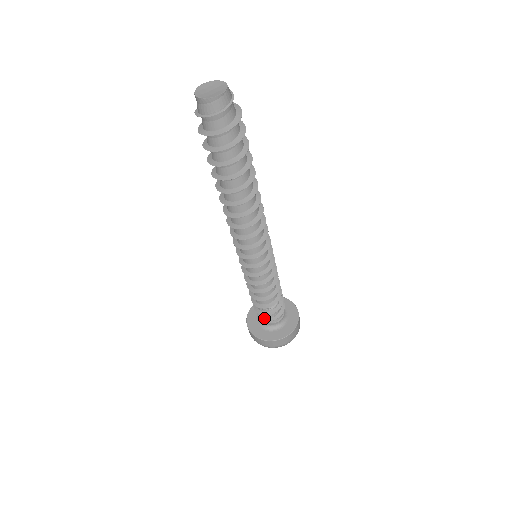
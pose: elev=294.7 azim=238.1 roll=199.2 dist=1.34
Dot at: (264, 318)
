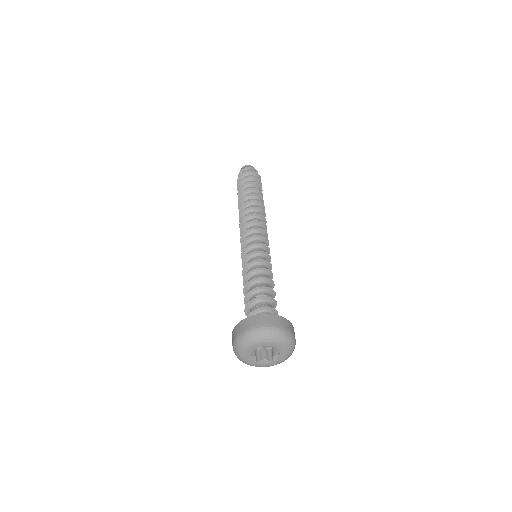
Dot at: (250, 315)
